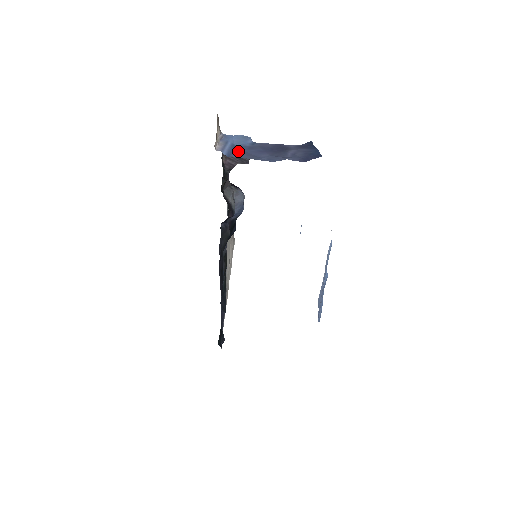
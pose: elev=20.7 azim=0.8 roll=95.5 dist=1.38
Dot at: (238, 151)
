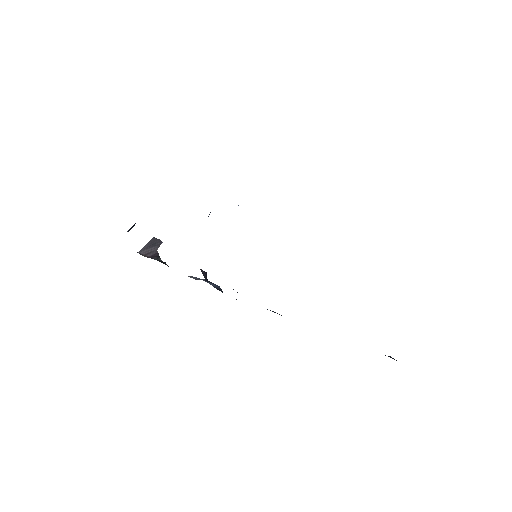
Dot at: occluded
